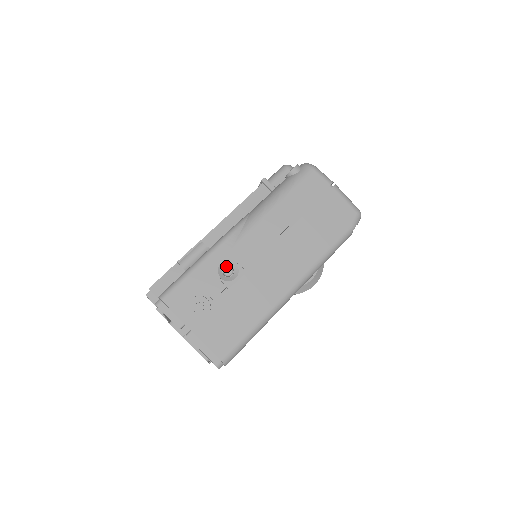
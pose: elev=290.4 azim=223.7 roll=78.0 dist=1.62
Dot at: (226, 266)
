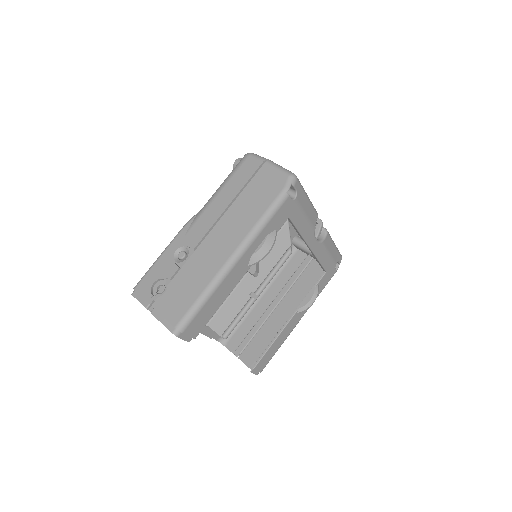
Dot at: (180, 251)
